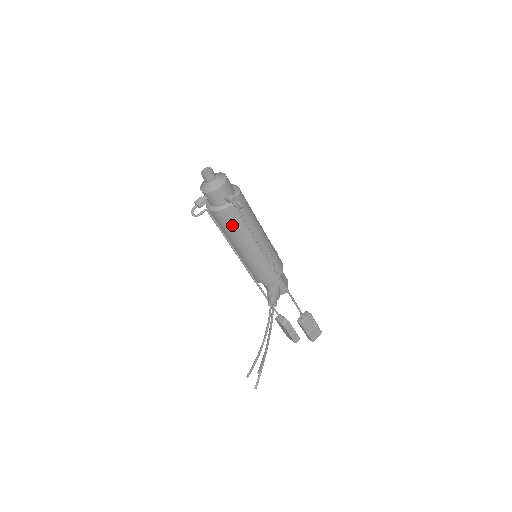
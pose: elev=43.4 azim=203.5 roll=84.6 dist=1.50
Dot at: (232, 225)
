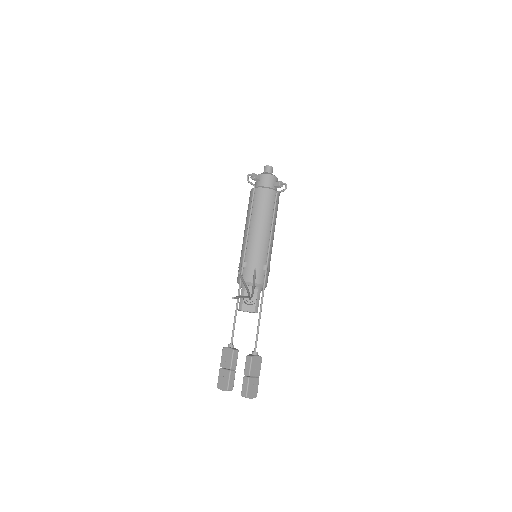
Dot at: (265, 205)
